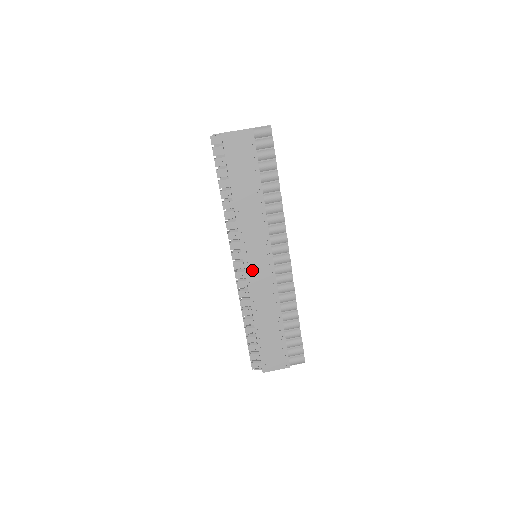
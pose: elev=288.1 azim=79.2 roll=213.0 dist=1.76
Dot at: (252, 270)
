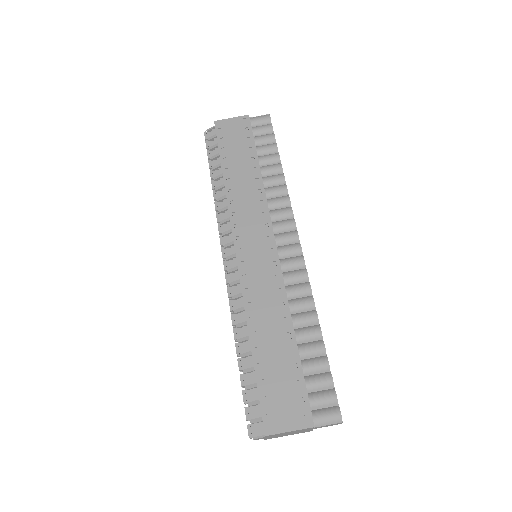
Dot at: (247, 262)
